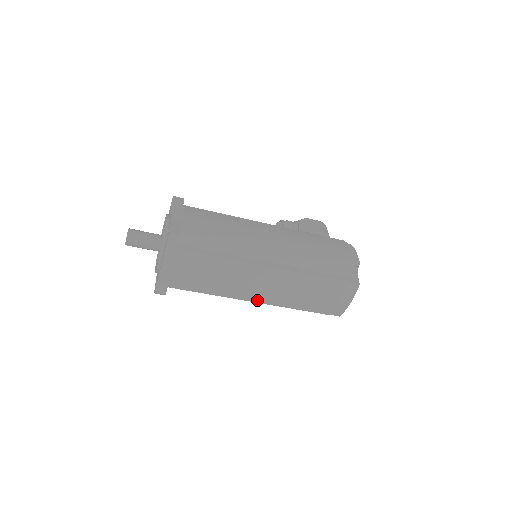
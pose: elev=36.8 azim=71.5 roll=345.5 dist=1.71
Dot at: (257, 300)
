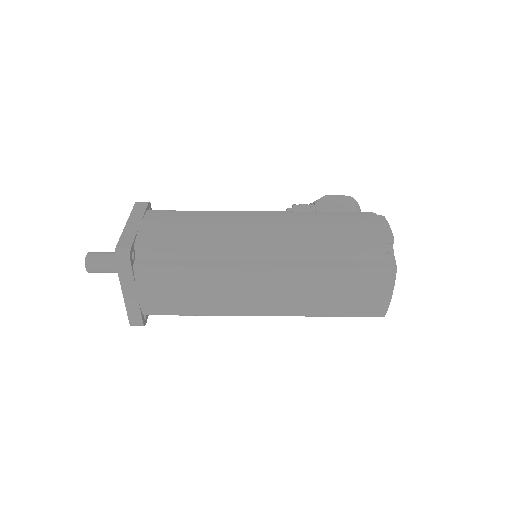
Dot at: (261, 313)
